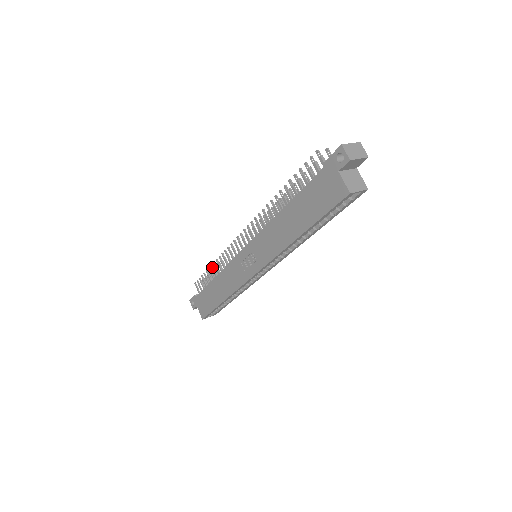
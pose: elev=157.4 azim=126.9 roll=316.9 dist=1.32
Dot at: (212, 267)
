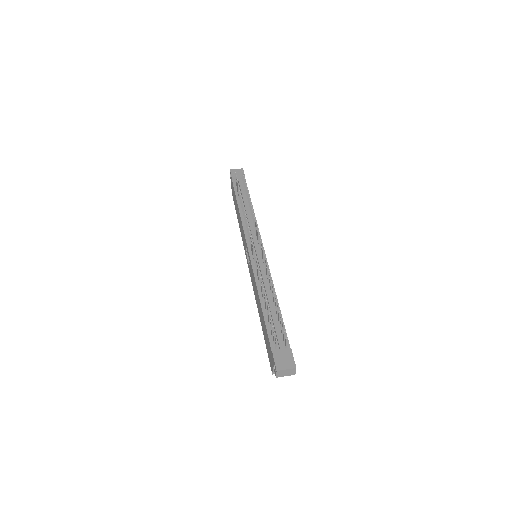
Dot at: (241, 200)
